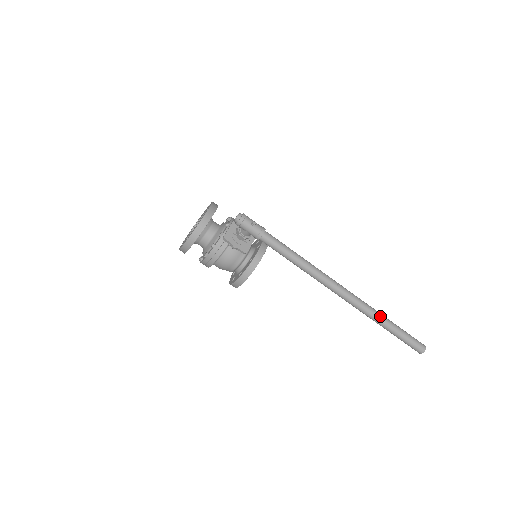
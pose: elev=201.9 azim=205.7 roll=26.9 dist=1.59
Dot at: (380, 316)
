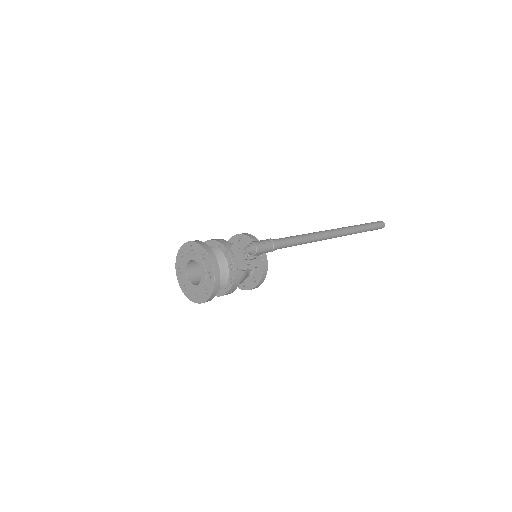
Dot at: (358, 228)
